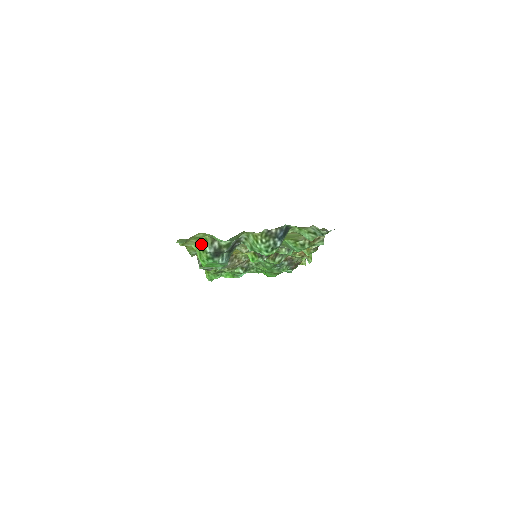
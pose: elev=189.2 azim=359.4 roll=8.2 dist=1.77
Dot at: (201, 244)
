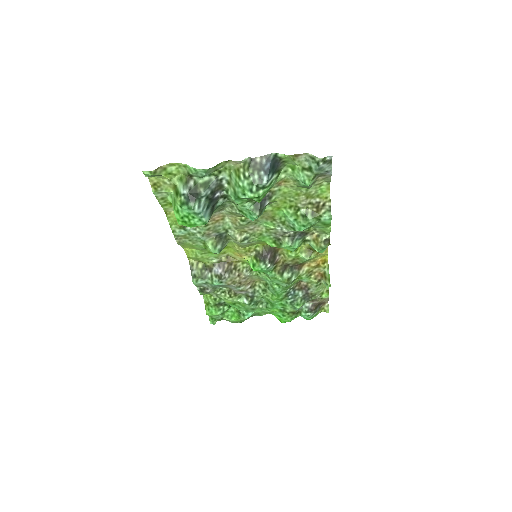
Dot at: (176, 187)
